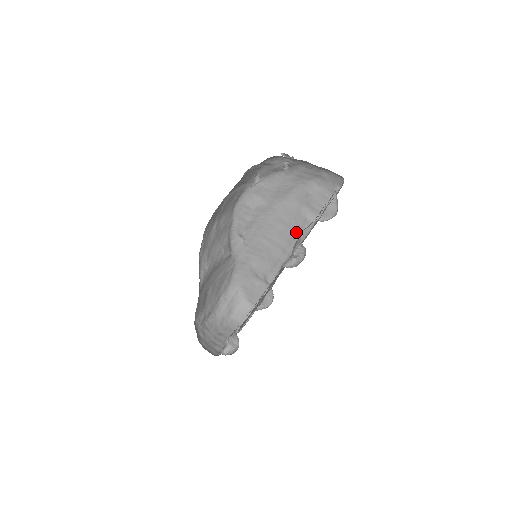
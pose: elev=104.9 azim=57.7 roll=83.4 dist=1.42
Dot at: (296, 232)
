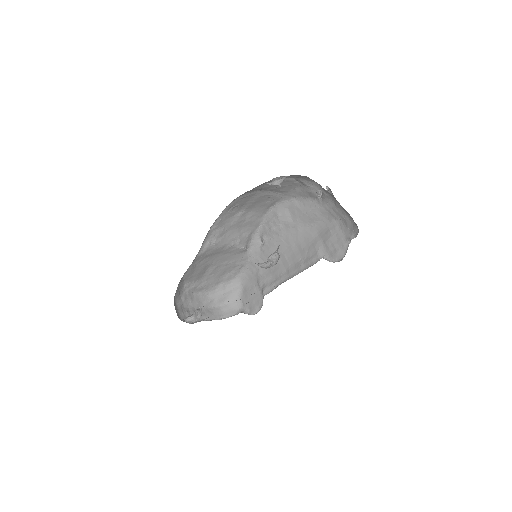
Dot at: (304, 260)
